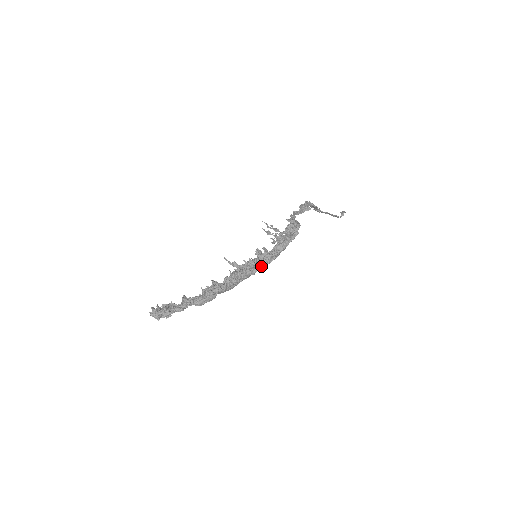
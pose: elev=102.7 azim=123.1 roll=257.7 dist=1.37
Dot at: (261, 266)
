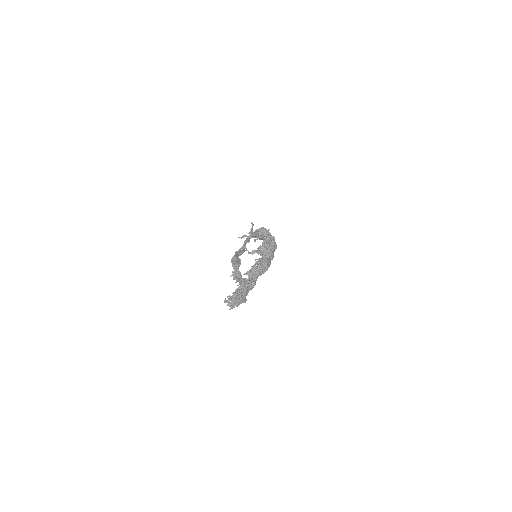
Dot at: (274, 244)
